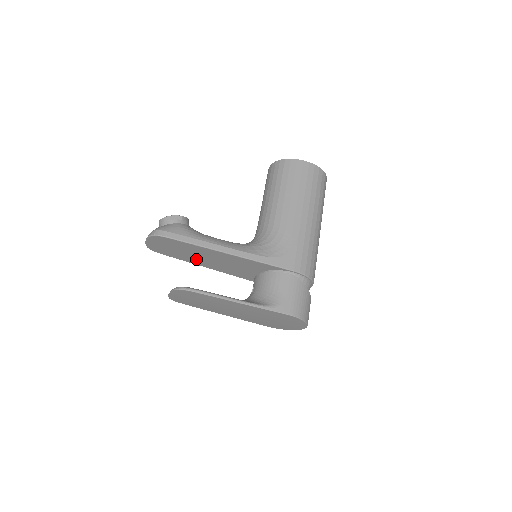
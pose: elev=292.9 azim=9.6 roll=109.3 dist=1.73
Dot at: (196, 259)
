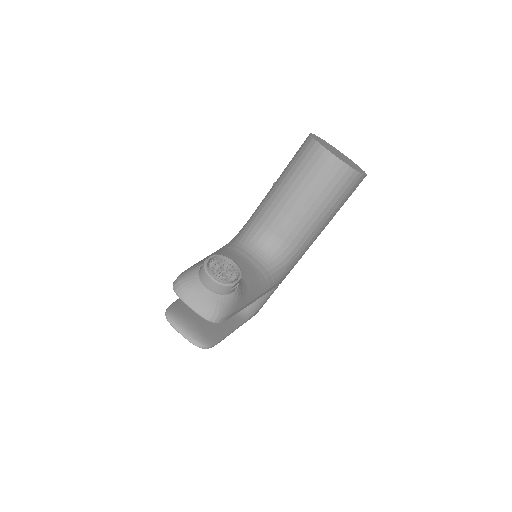
Dot at: occluded
